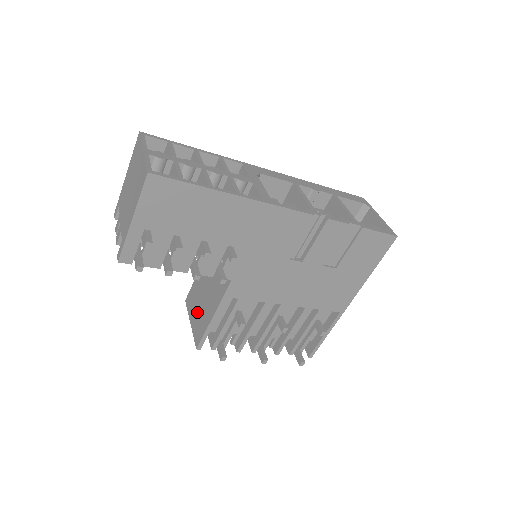
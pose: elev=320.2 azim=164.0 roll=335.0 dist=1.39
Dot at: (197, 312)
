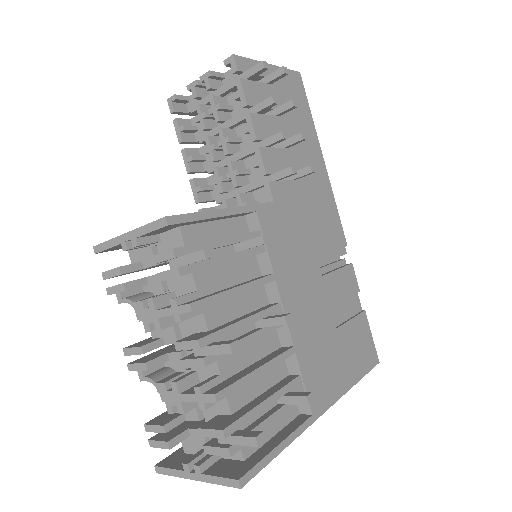
Dot at: occluded
